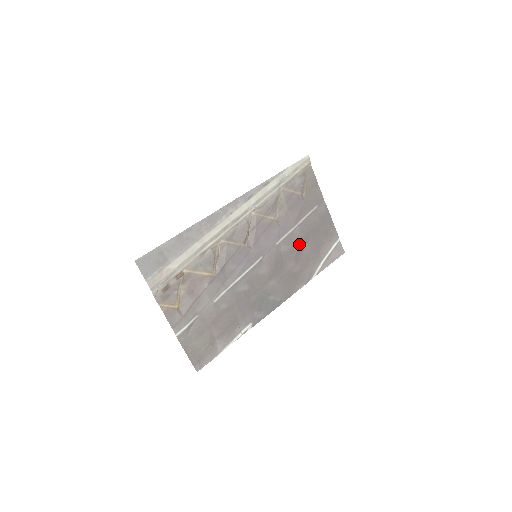
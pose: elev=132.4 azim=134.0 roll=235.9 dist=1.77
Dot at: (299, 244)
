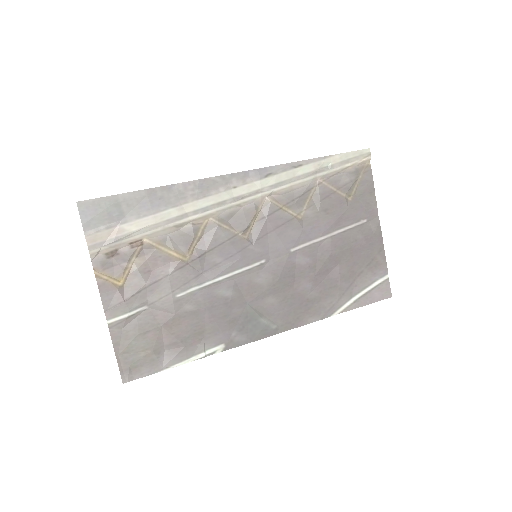
Dot at: (325, 262)
